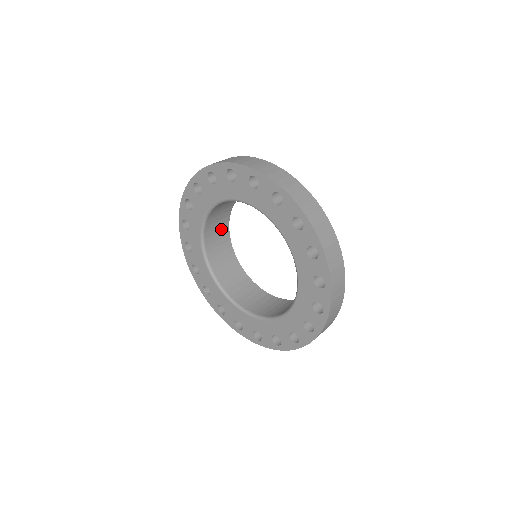
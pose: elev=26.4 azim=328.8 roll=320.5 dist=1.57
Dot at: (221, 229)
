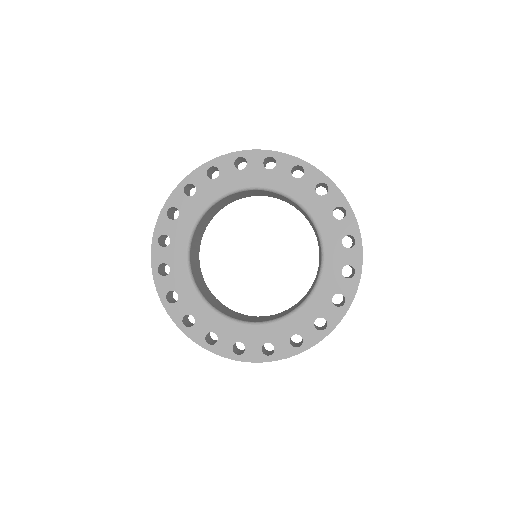
Dot at: (201, 232)
